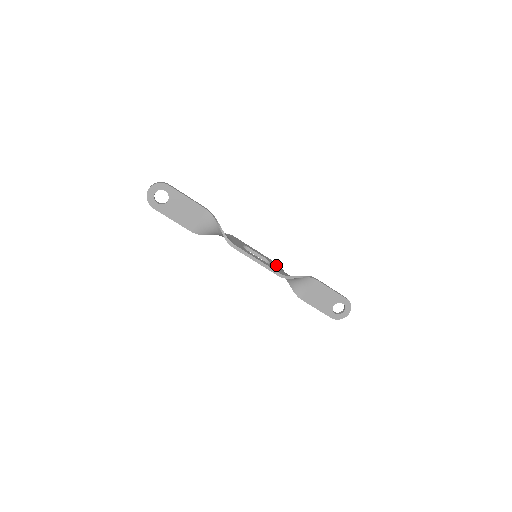
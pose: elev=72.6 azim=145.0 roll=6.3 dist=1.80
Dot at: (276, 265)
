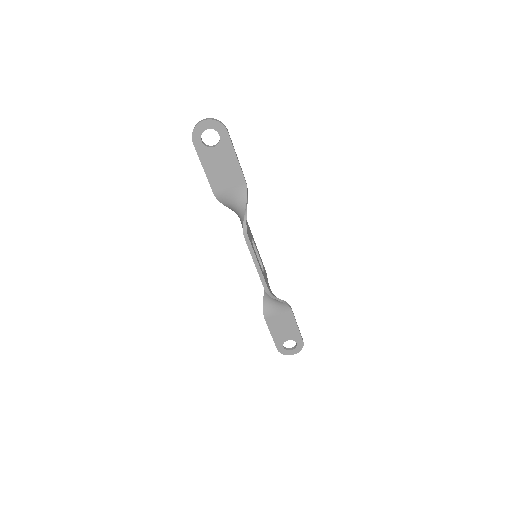
Dot at: (266, 274)
